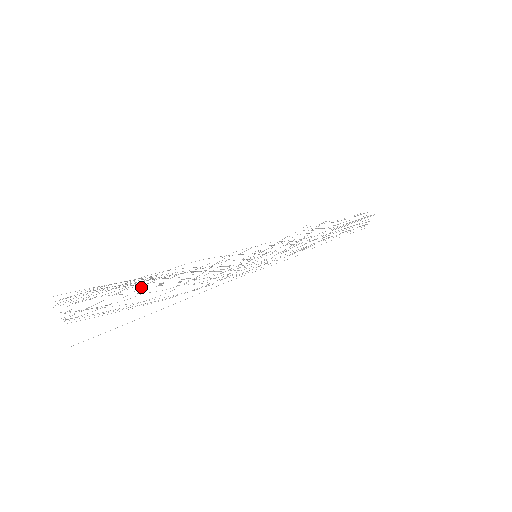
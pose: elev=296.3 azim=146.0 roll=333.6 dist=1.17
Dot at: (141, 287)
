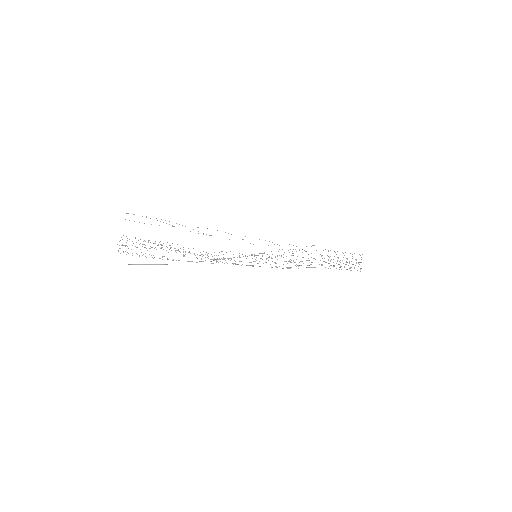
Dot at: occluded
